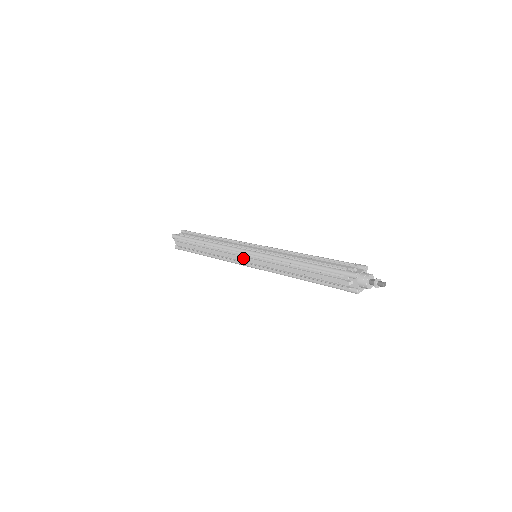
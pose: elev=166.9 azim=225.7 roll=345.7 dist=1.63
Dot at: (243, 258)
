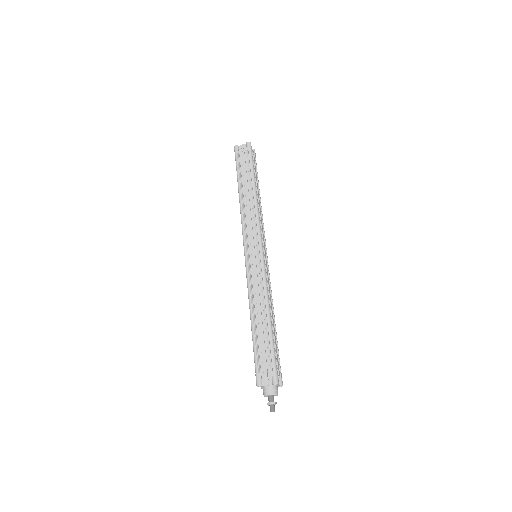
Dot at: occluded
